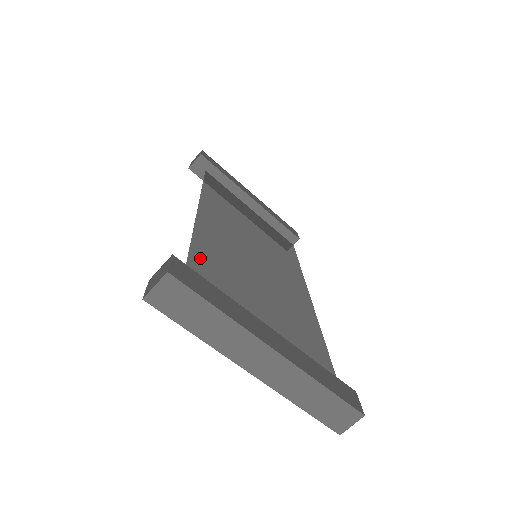
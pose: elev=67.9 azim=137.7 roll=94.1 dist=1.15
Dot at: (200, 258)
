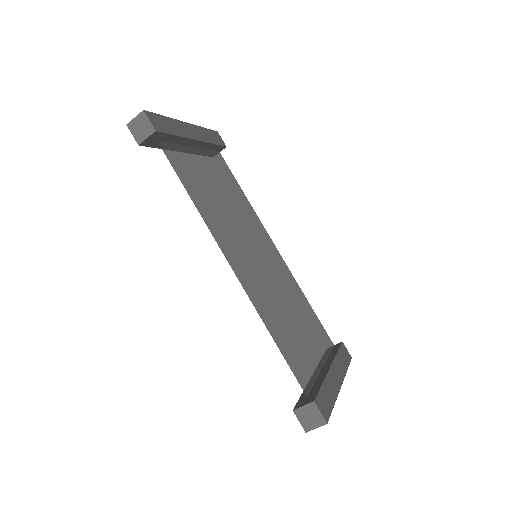
Dot at: (283, 347)
